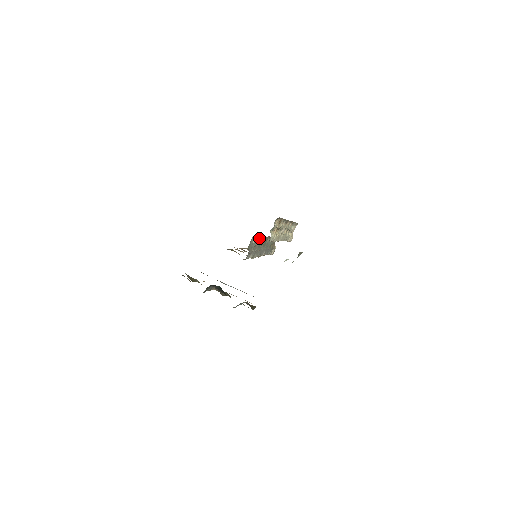
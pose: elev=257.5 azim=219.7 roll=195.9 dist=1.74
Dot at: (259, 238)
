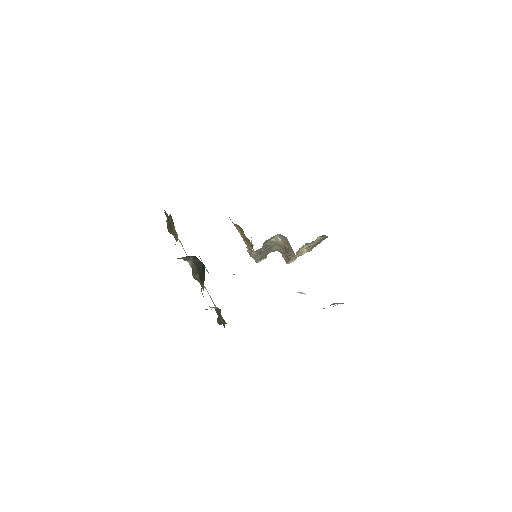
Dot at: (282, 240)
